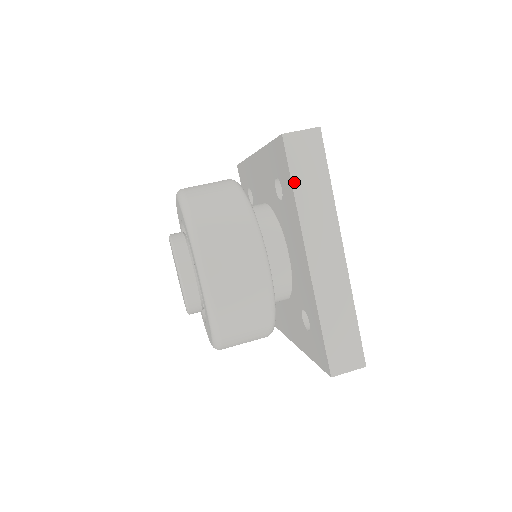
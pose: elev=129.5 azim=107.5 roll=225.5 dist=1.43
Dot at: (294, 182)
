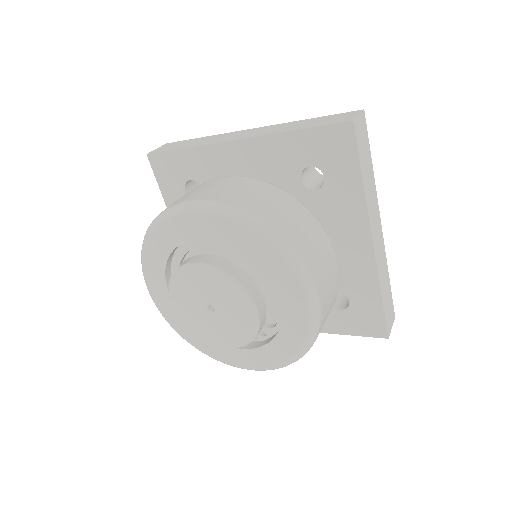
Dot at: (362, 170)
